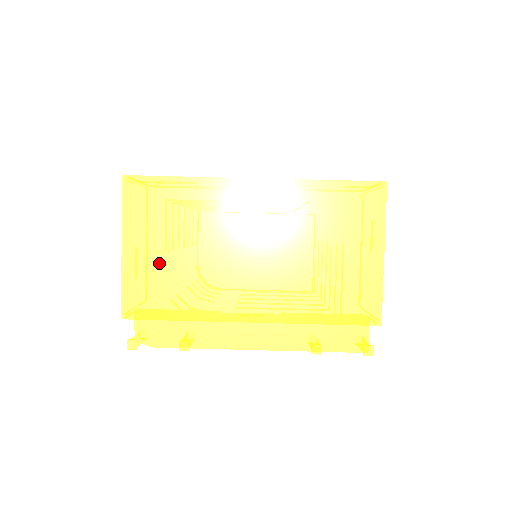
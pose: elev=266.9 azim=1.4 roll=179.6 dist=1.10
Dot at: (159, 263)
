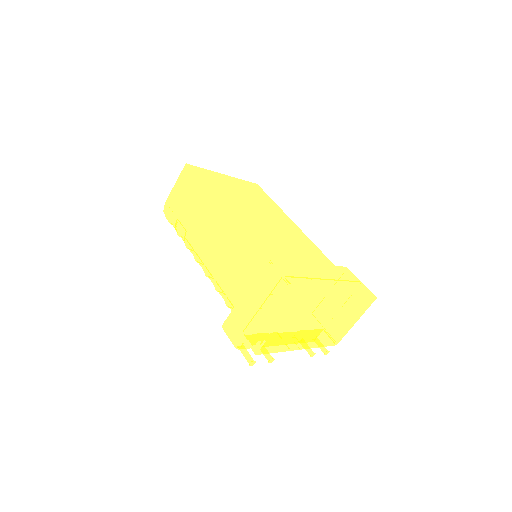
Dot at: (286, 332)
